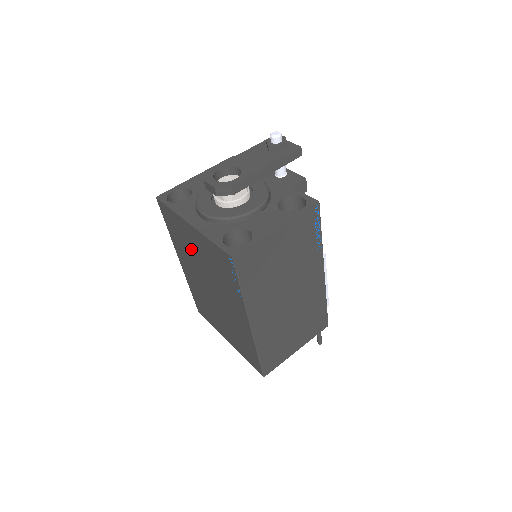
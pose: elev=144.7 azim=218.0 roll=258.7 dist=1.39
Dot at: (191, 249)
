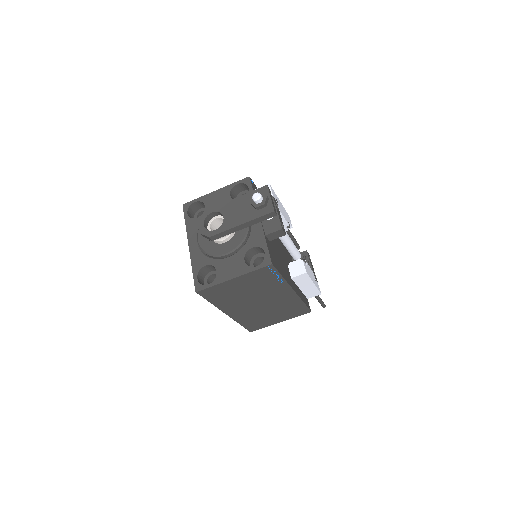
Dot at: occluded
